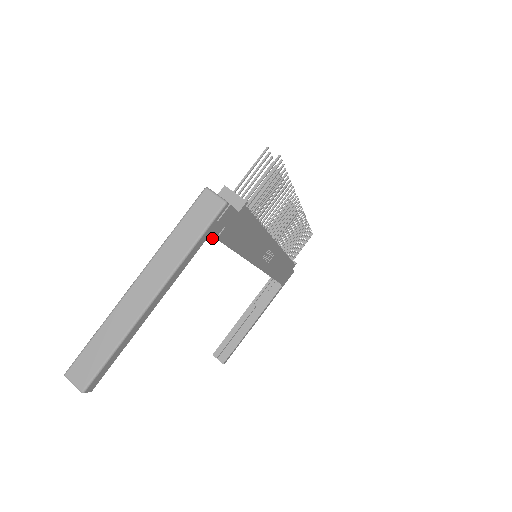
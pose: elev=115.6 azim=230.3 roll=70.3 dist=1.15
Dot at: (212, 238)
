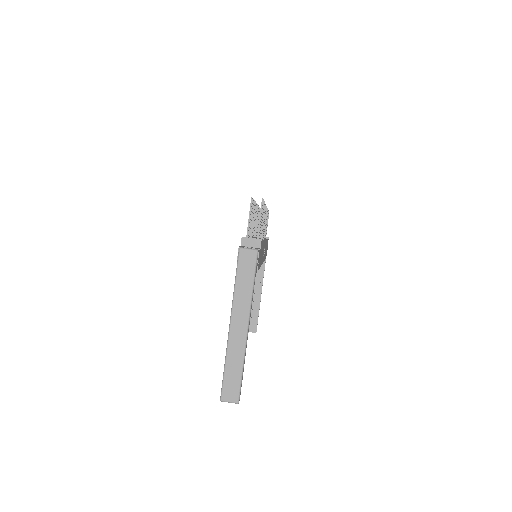
Dot at: occluded
